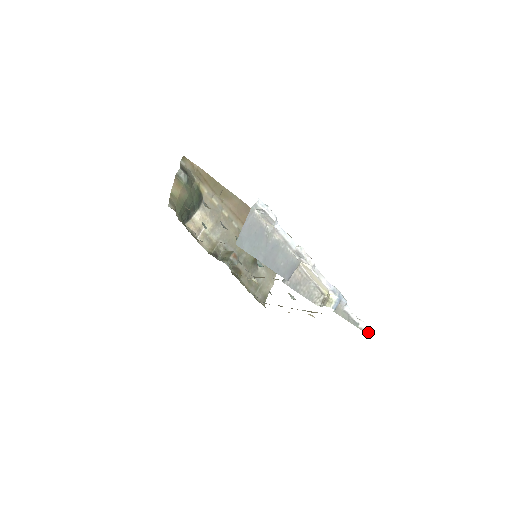
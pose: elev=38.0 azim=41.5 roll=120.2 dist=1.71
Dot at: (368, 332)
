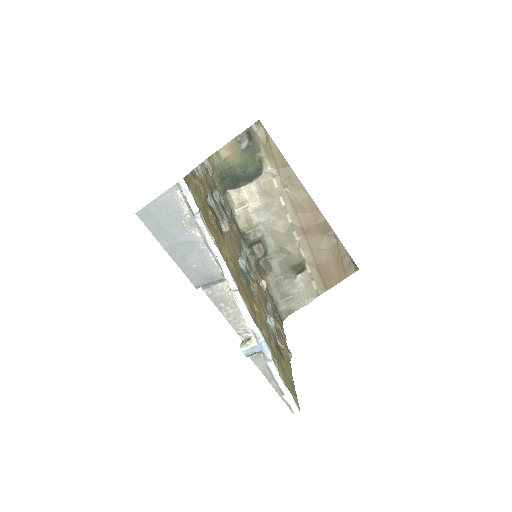
Dot at: (293, 411)
